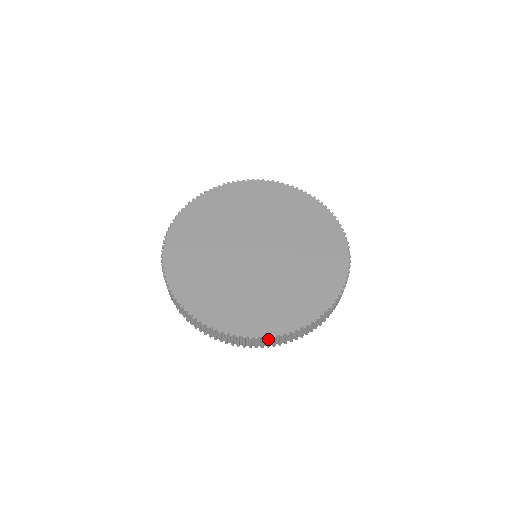
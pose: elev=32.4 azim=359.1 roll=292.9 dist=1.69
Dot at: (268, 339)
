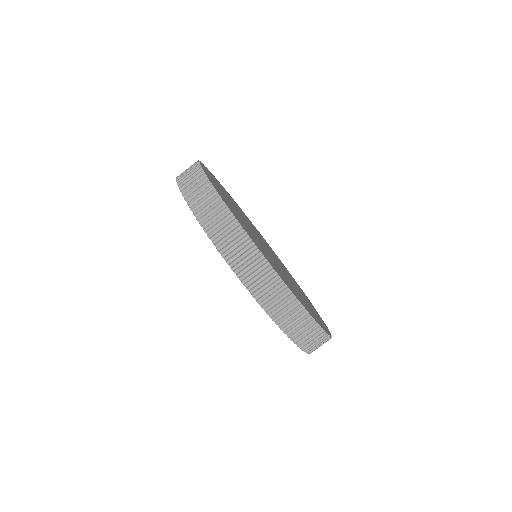
Dot at: (303, 311)
